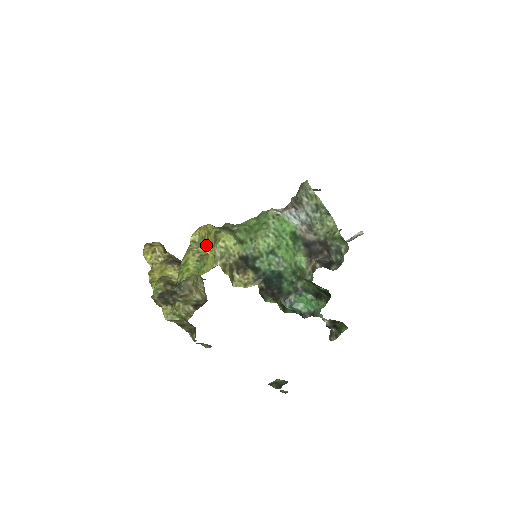
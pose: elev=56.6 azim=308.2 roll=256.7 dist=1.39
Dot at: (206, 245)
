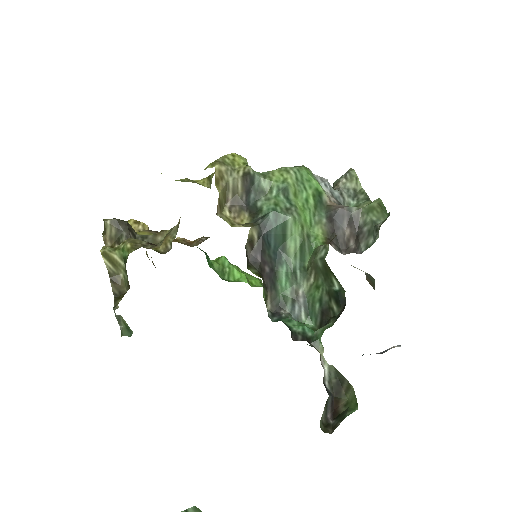
Dot at: (208, 177)
